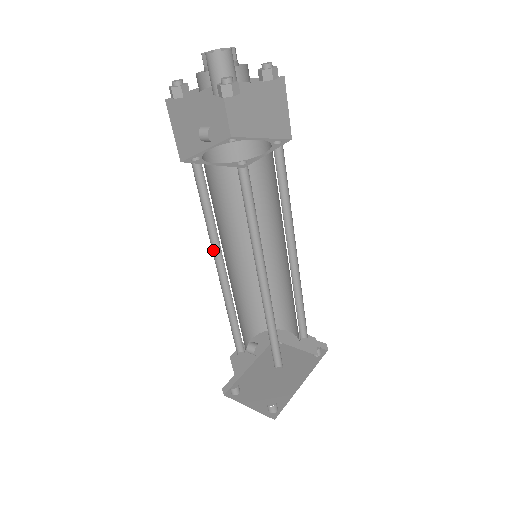
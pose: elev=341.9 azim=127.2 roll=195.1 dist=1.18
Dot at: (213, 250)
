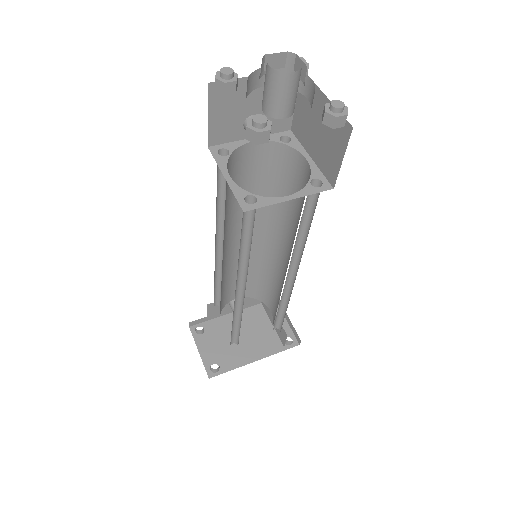
Dot at: (218, 229)
